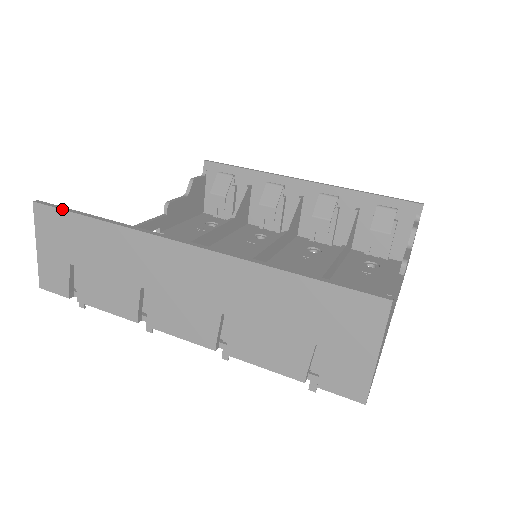
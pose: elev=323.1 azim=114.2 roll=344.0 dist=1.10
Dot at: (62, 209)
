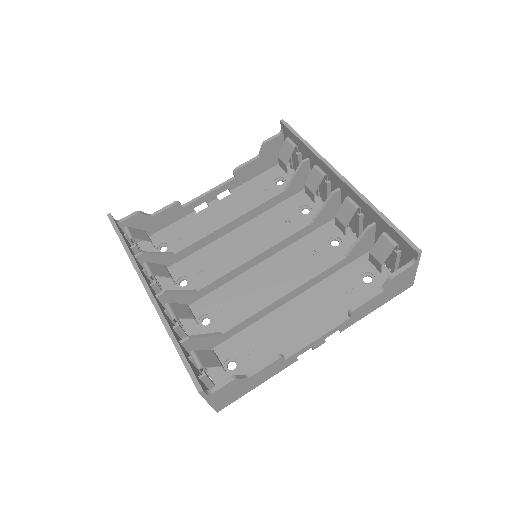
Dot at: (114, 229)
